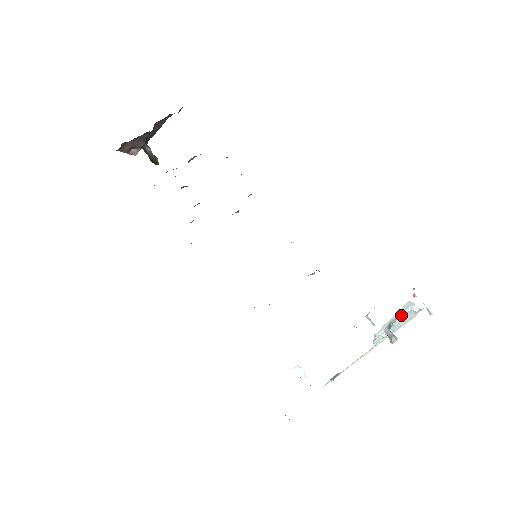
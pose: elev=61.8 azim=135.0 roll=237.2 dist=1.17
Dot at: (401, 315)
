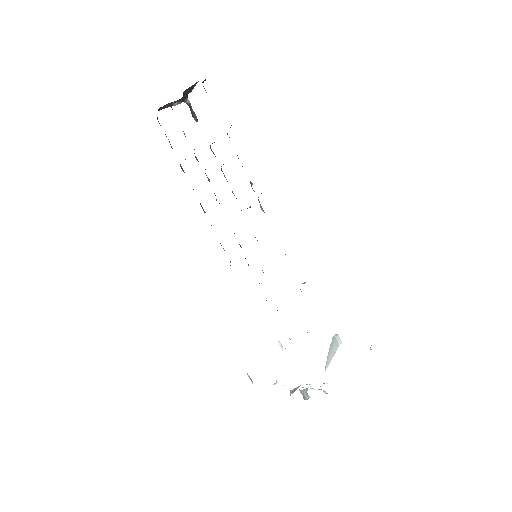
Dot at: occluded
